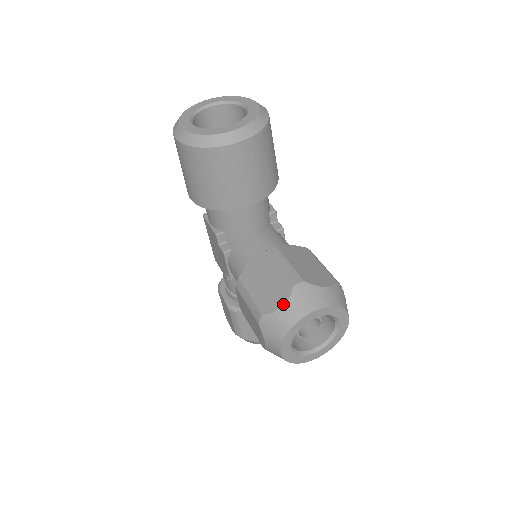
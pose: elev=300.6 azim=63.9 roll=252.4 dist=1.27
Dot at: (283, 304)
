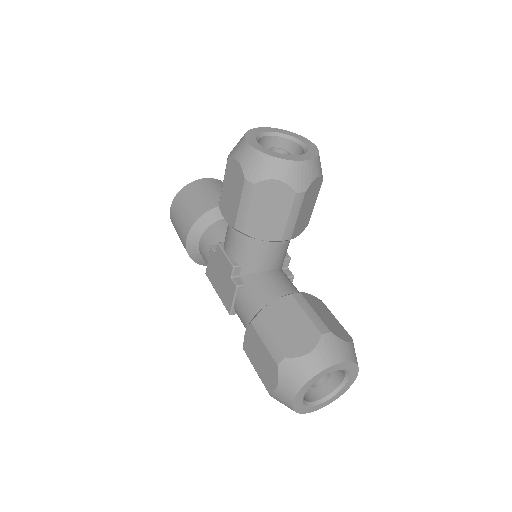
Dot at: occluded
